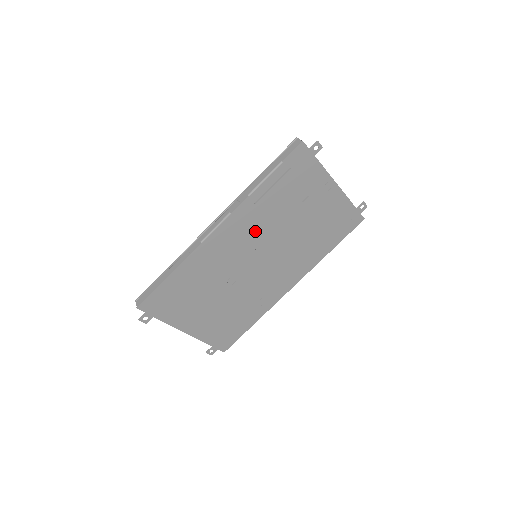
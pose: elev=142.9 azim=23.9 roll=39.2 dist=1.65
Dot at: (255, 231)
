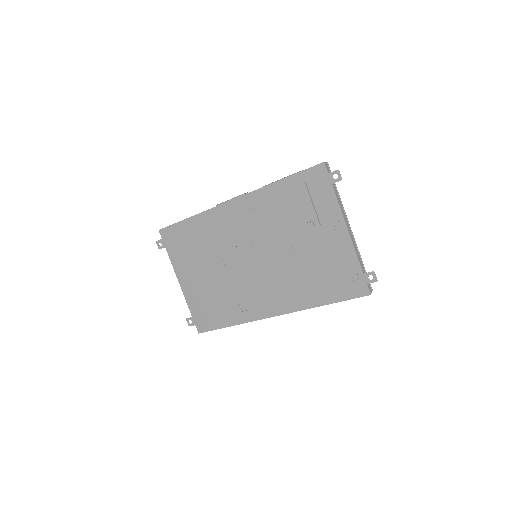
Dot at: (259, 226)
